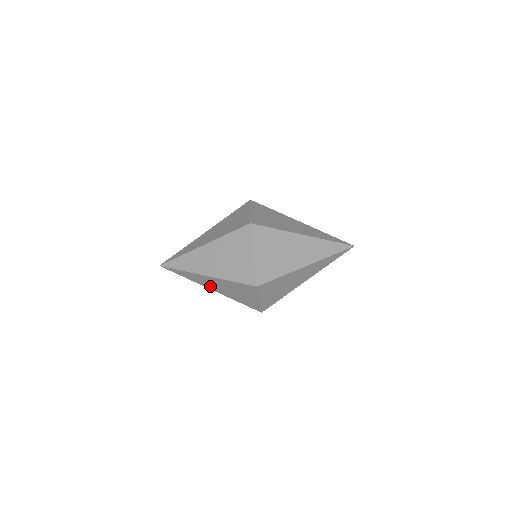
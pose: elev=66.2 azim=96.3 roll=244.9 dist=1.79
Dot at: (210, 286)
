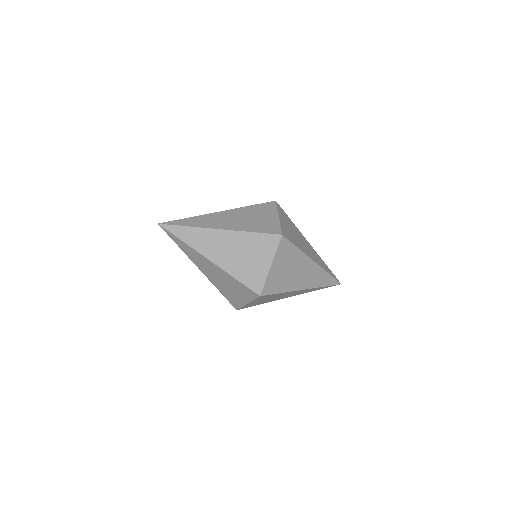
Dot at: (202, 267)
